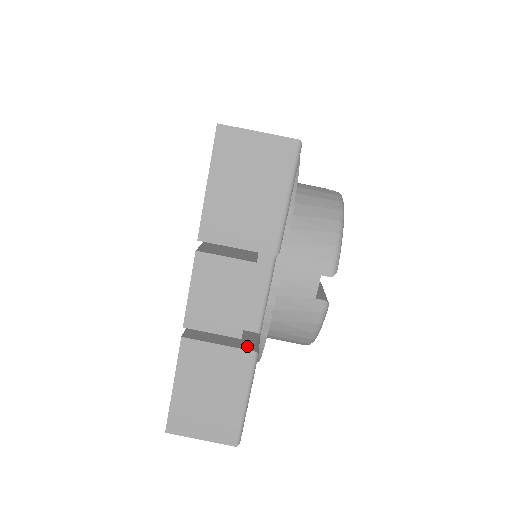
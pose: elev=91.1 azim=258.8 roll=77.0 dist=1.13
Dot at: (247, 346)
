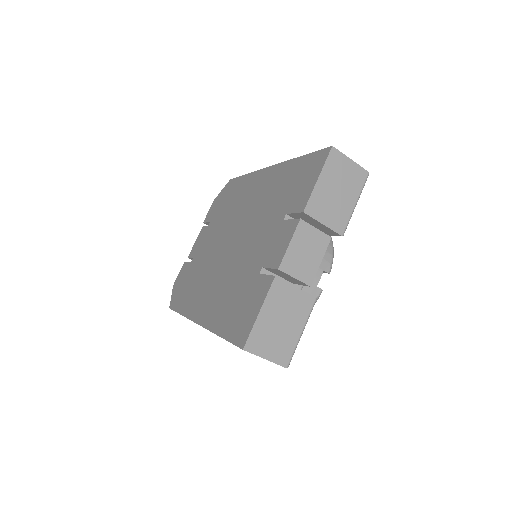
Dot at: (309, 294)
